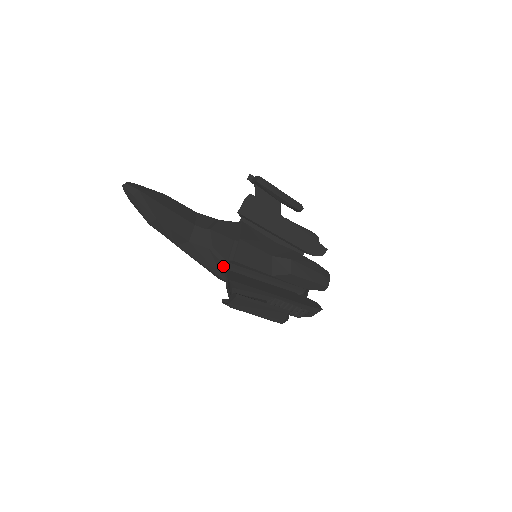
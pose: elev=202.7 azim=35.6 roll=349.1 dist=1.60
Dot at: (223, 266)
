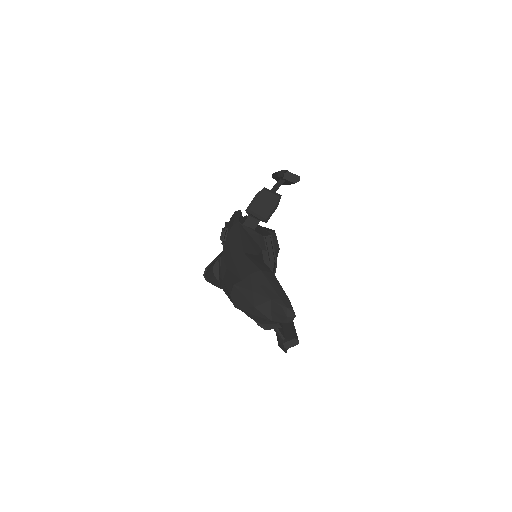
Dot at: occluded
